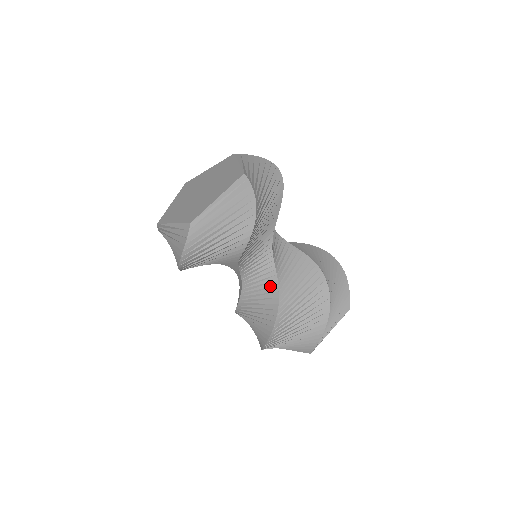
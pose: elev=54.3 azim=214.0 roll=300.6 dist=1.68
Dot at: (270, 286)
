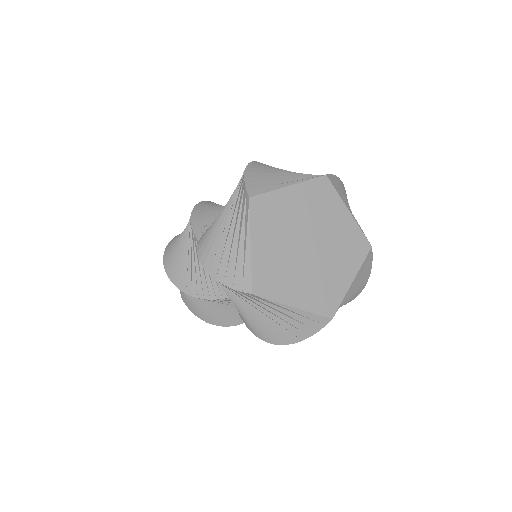
Dot at: occluded
